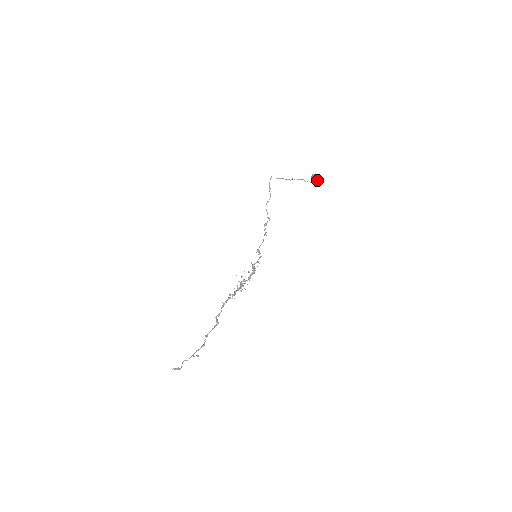
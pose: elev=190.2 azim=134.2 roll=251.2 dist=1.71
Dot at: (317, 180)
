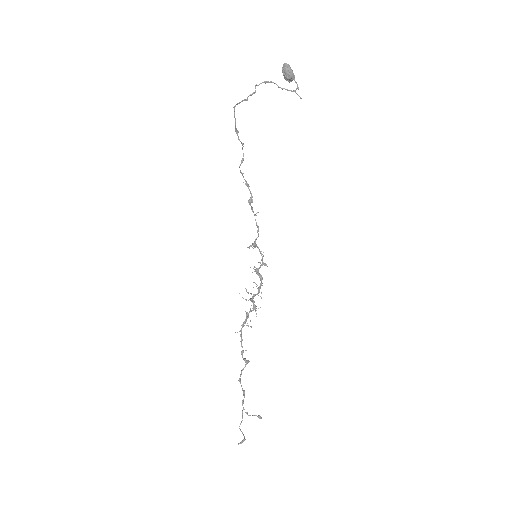
Dot at: (293, 75)
